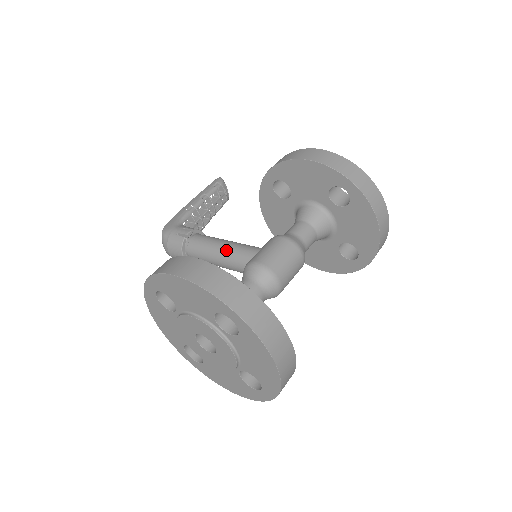
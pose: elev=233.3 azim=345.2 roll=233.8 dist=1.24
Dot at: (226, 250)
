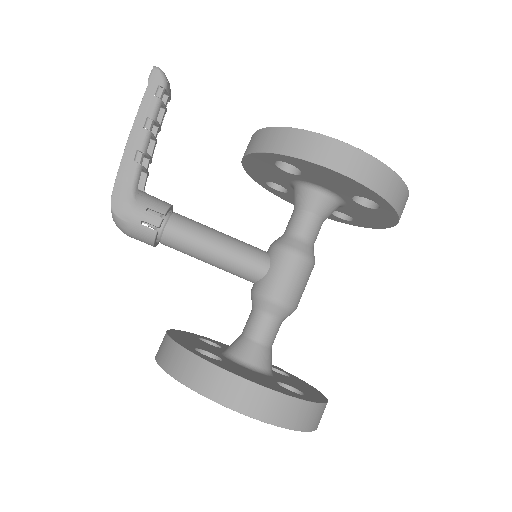
Dot at: (224, 260)
